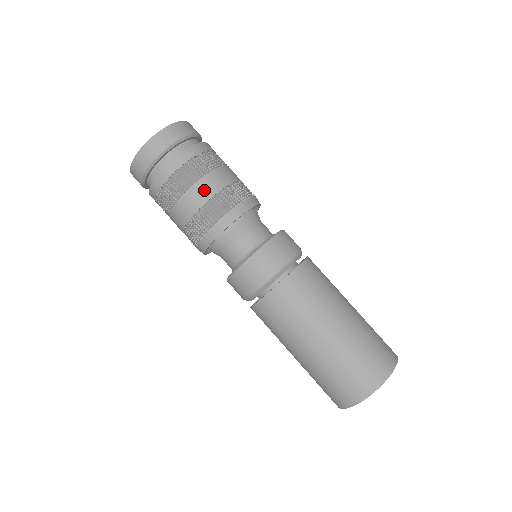
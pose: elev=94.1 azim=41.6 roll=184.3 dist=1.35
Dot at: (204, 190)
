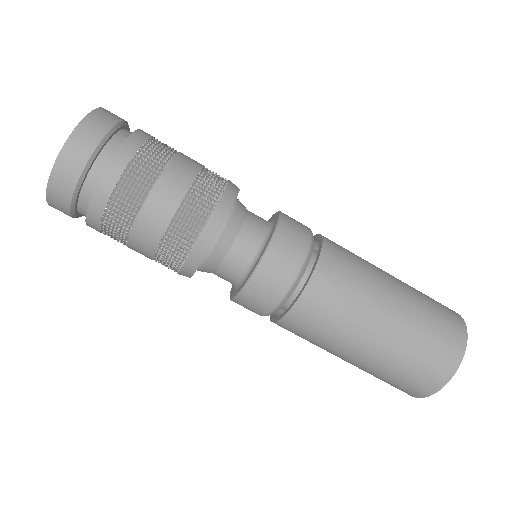
Dot at: (158, 211)
